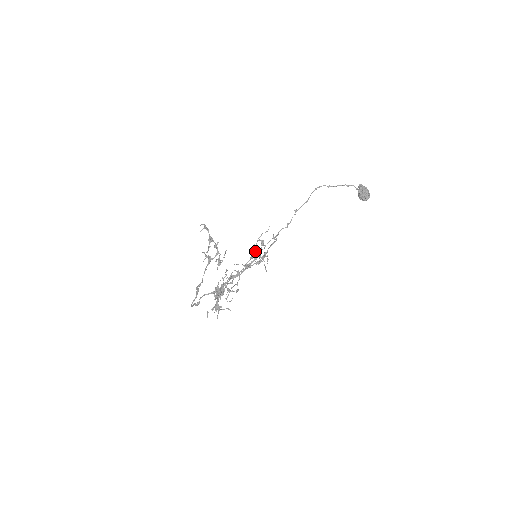
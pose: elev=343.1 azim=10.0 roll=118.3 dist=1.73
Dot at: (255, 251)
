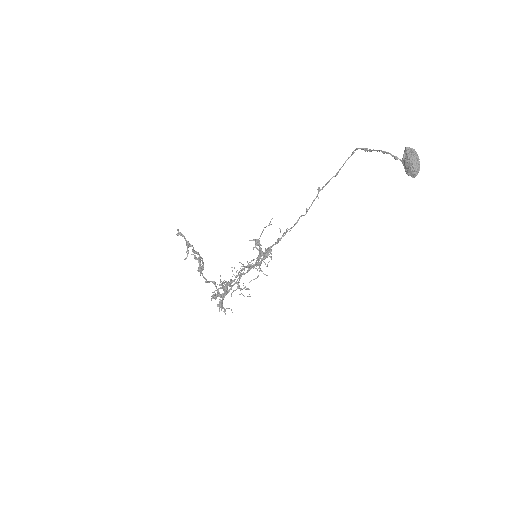
Dot at: (257, 249)
